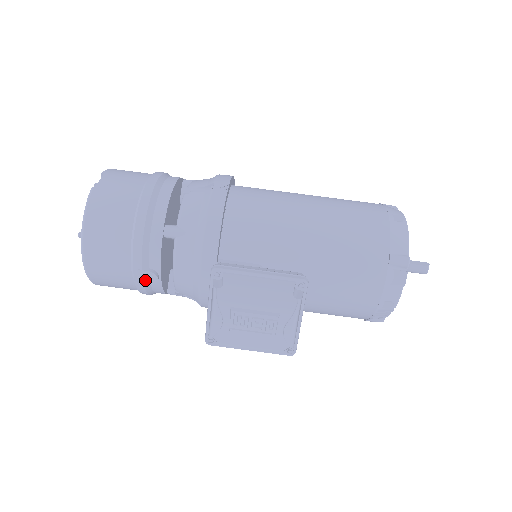
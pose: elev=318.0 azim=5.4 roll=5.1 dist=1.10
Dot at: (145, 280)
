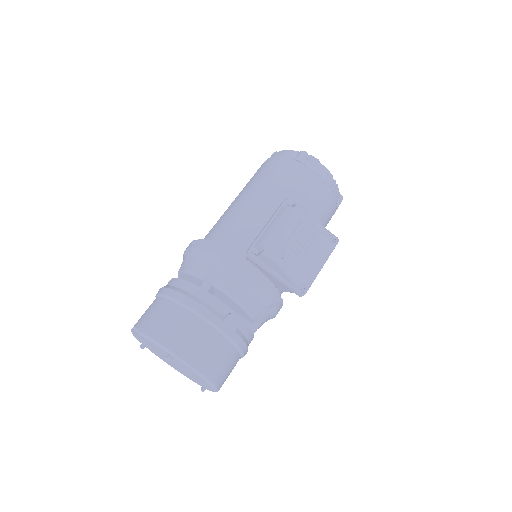
Dot at: (232, 327)
